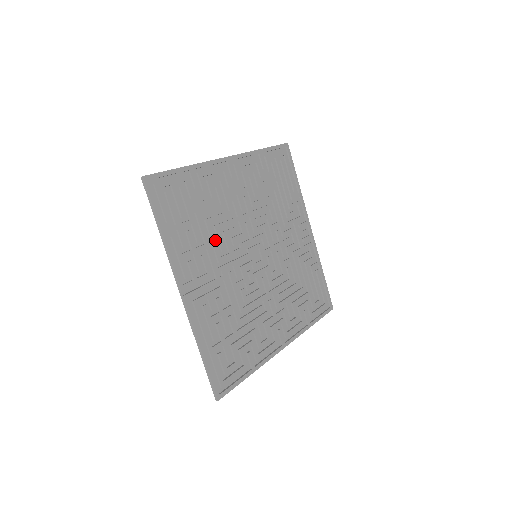
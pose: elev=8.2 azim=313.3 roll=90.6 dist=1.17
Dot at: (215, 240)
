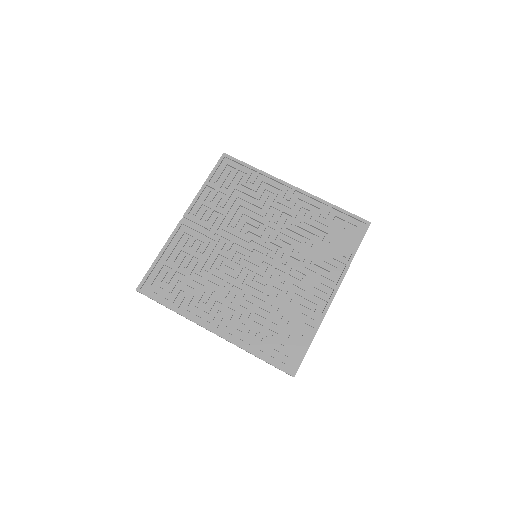
Dot at: (235, 218)
